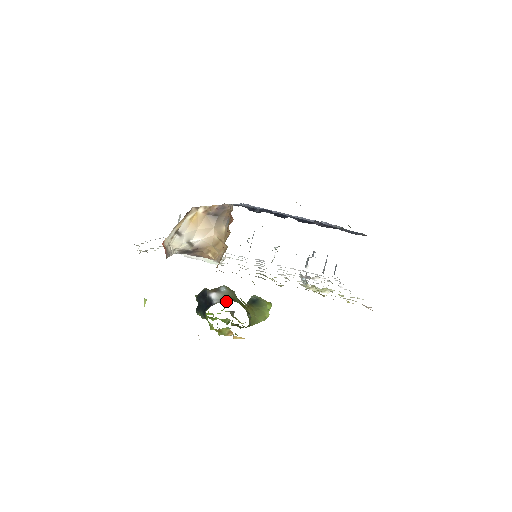
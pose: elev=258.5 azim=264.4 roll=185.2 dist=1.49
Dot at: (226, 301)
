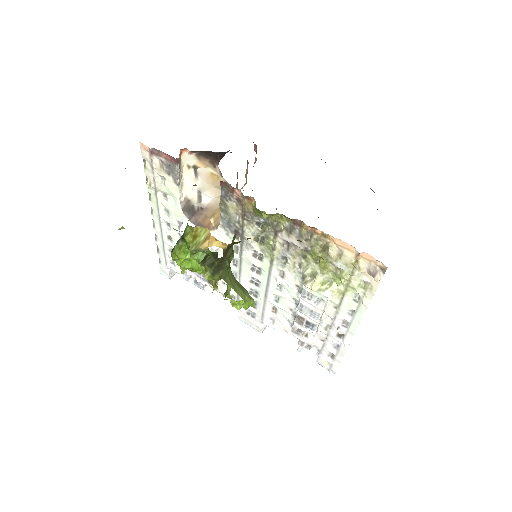
Dot at: occluded
